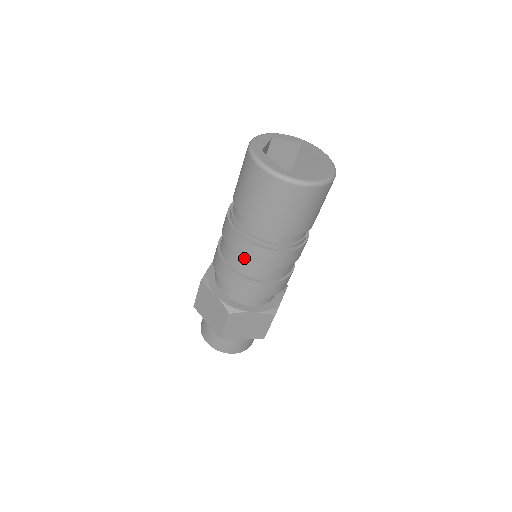
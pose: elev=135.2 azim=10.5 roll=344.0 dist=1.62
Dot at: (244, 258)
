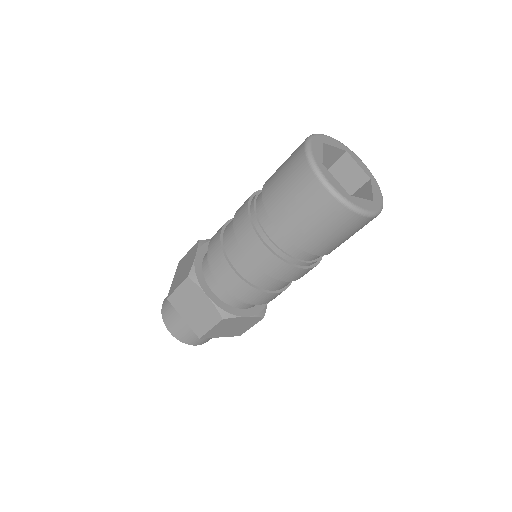
Dot at: (263, 270)
